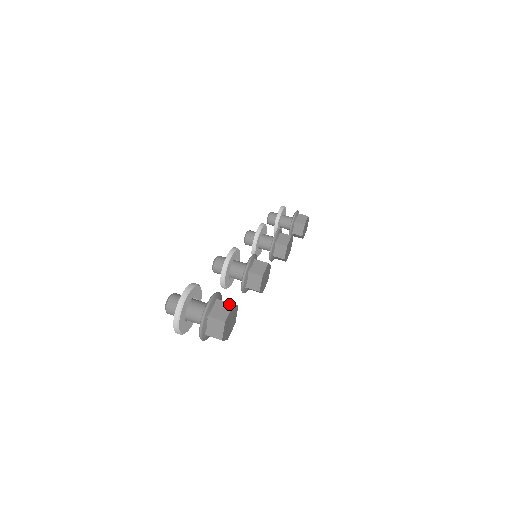
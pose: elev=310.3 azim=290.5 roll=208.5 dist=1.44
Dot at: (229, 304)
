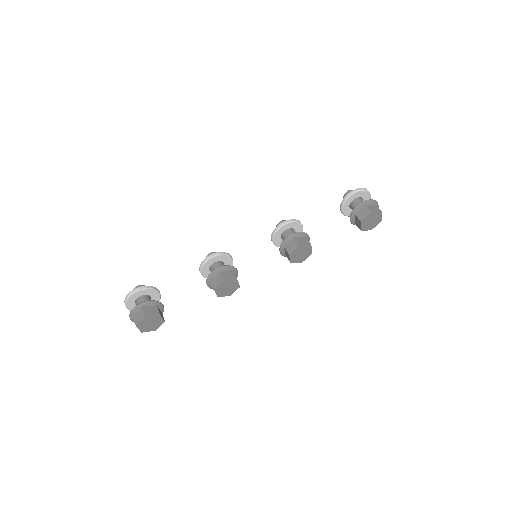
Dot at: (143, 315)
